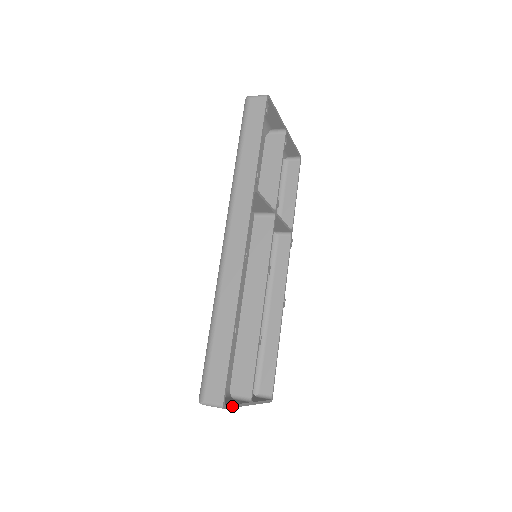
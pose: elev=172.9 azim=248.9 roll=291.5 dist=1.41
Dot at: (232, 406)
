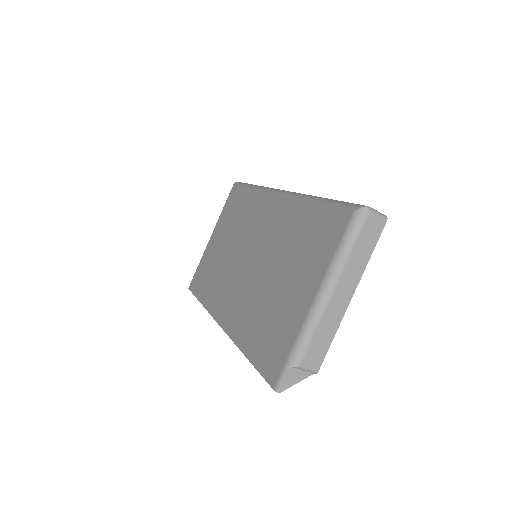
Dot at: (376, 241)
